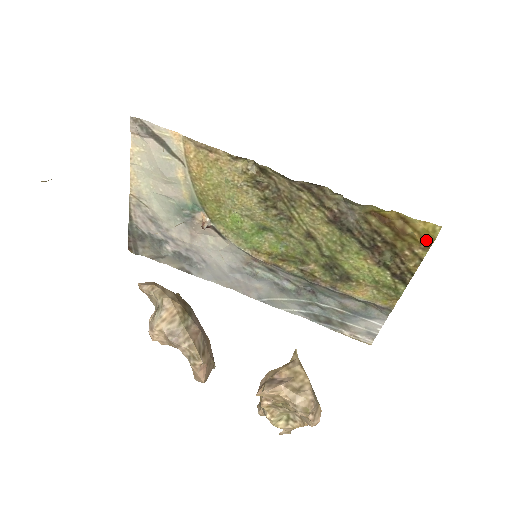
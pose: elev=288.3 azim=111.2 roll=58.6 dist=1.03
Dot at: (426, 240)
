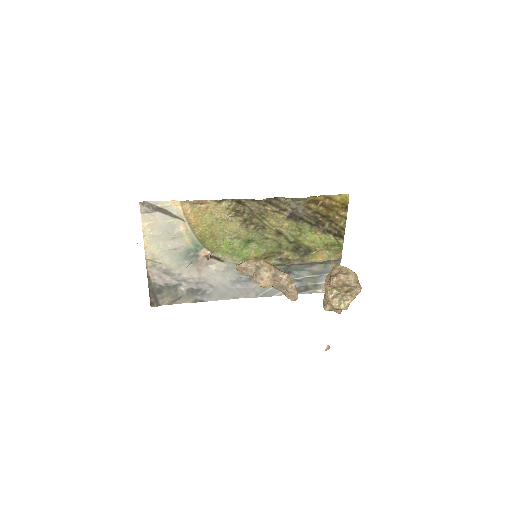
Dot at: (344, 205)
